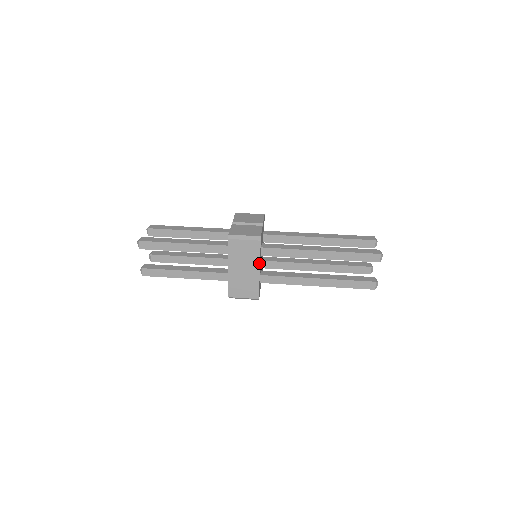
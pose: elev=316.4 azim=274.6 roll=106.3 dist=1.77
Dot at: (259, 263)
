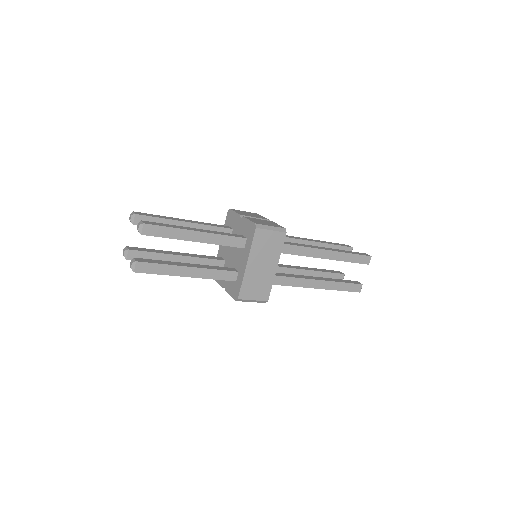
Dot at: (279, 258)
